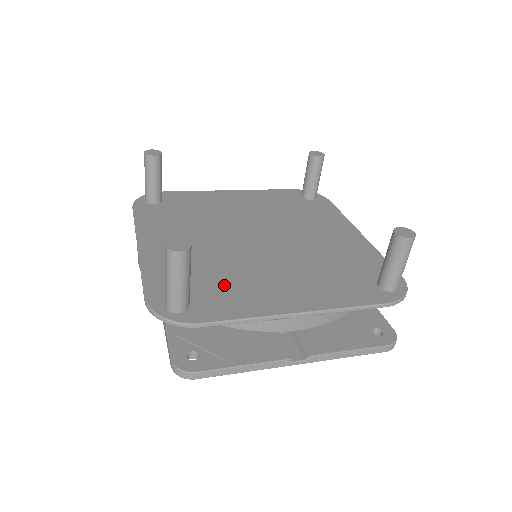
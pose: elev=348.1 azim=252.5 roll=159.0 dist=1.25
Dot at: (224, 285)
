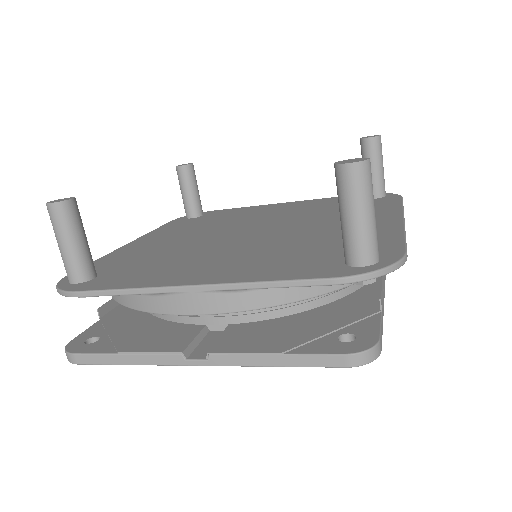
Dot at: (151, 265)
